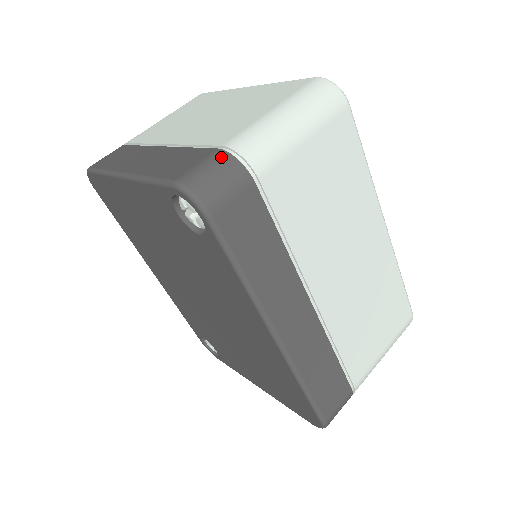
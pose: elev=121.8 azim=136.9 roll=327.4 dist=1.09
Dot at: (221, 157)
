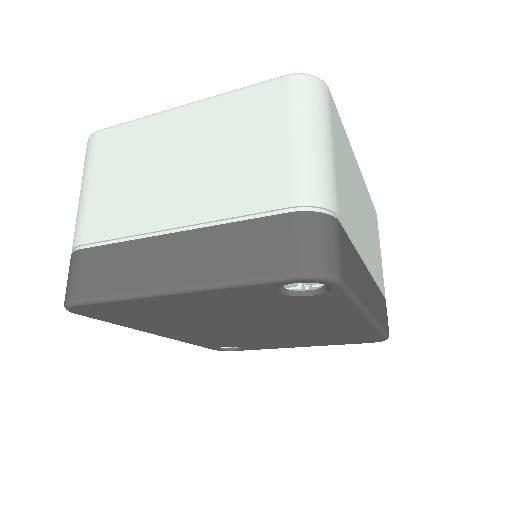
Dot at: (307, 221)
